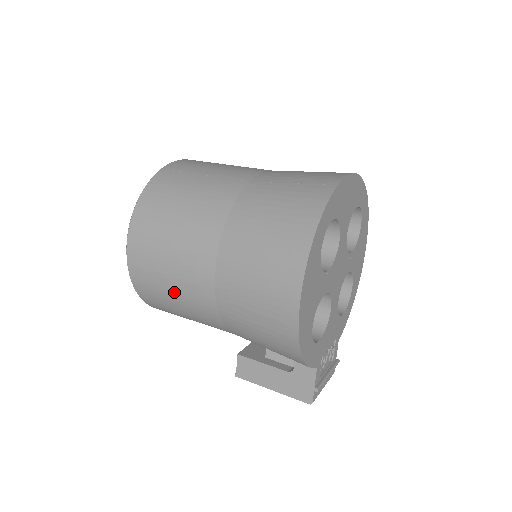
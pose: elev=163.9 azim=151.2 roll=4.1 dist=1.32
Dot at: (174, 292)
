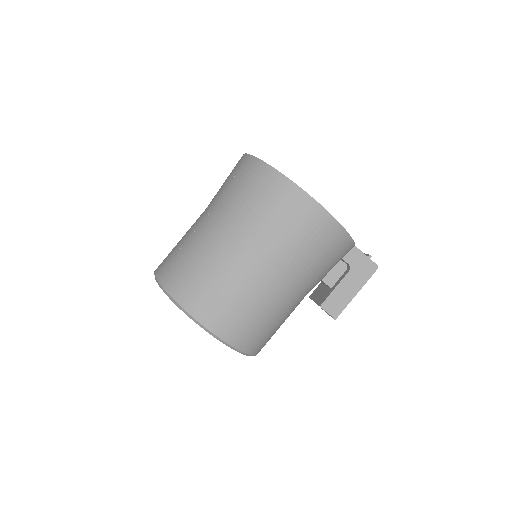
Dot at: (256, 305)
